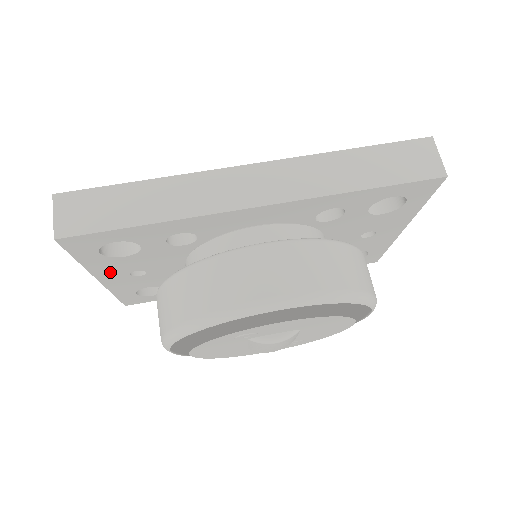
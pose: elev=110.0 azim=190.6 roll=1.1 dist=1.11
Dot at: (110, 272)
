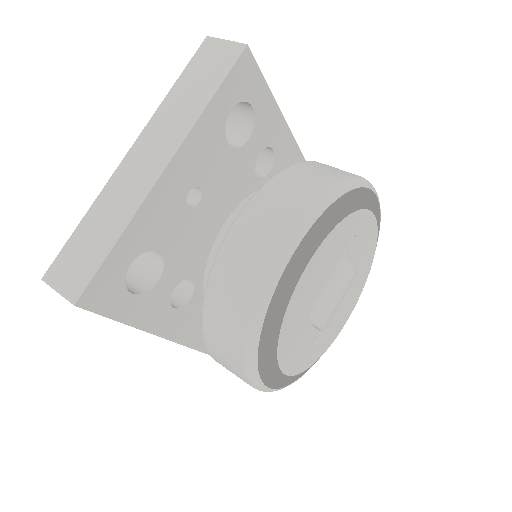
Dot at: (190, 163)
